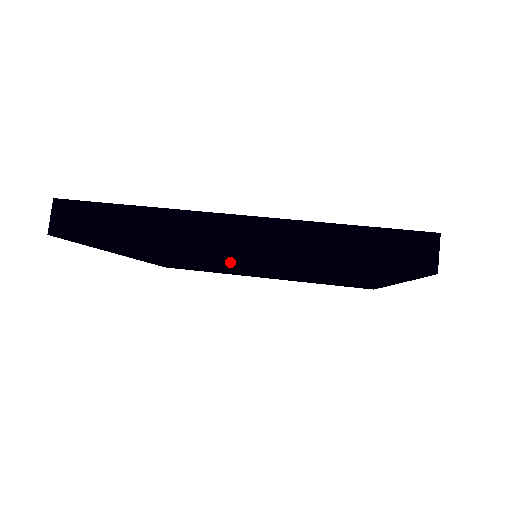
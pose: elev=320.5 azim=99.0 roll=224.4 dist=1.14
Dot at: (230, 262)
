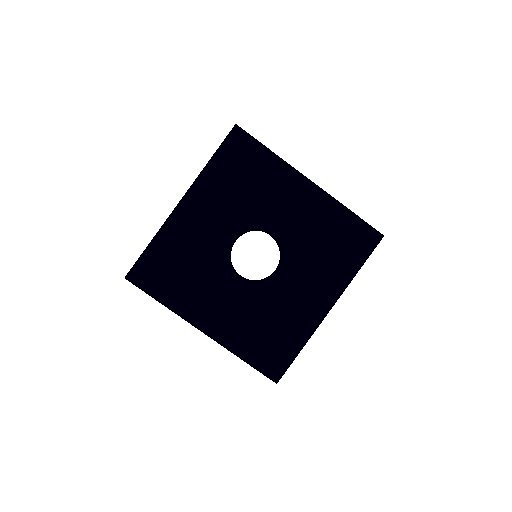
Dot at: occluded
